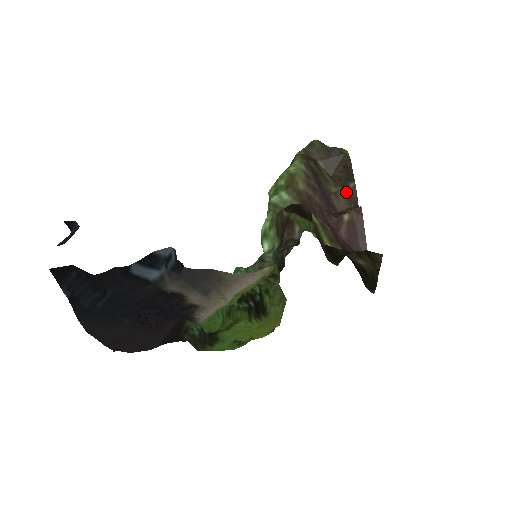
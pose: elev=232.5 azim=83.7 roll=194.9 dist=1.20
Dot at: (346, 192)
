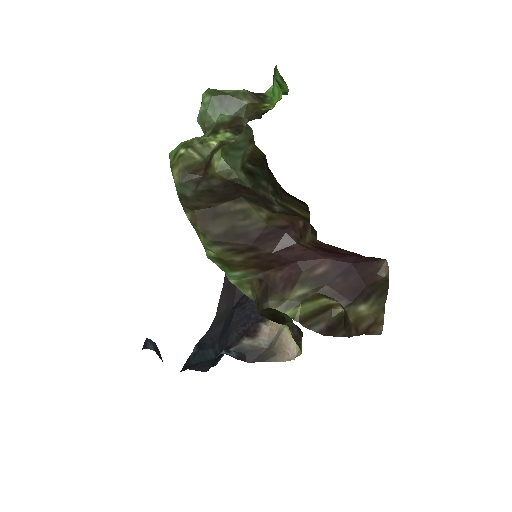
Dot at: (278, 213)
